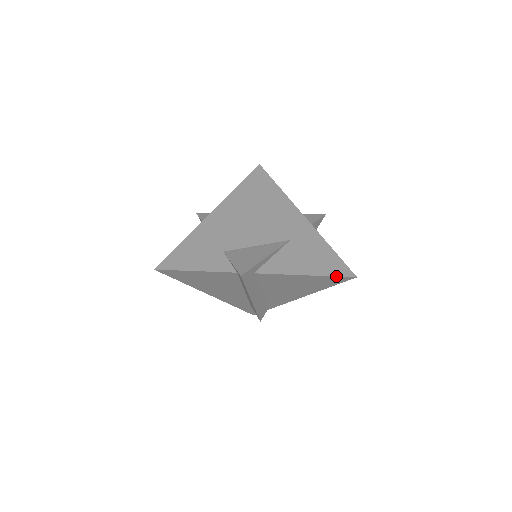
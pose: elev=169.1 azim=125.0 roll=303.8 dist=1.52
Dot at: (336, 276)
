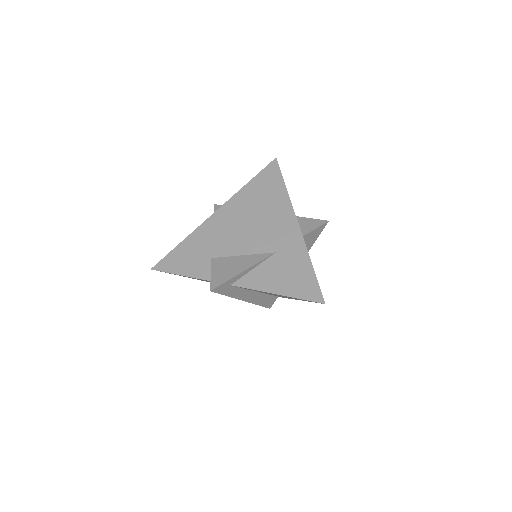
Dot at: occluded
